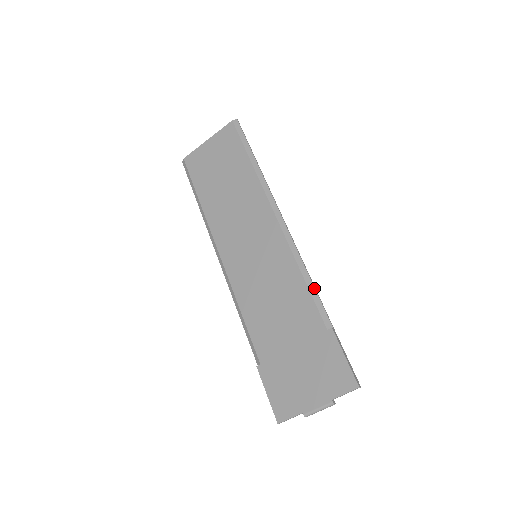
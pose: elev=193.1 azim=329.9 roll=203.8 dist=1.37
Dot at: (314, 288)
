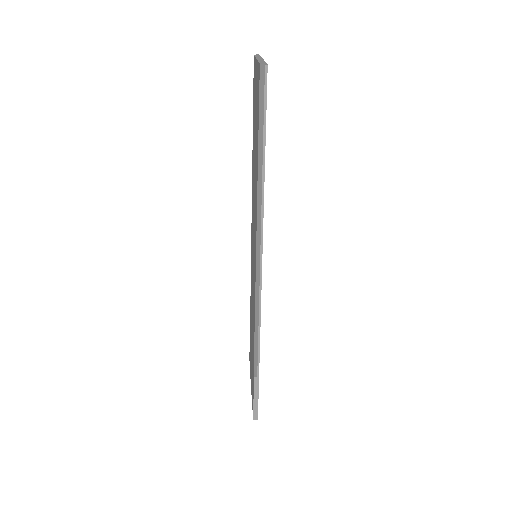
Dot at: (257, 340)
